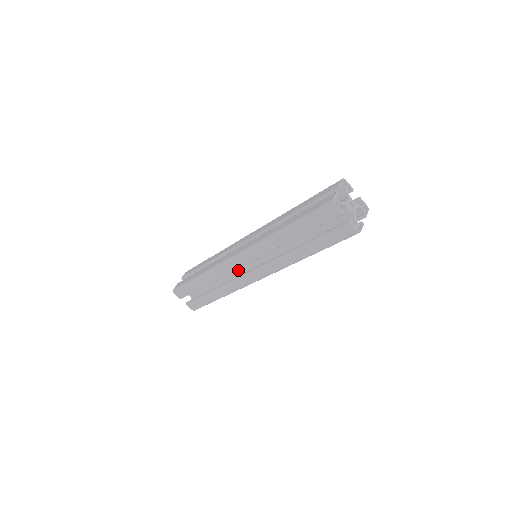
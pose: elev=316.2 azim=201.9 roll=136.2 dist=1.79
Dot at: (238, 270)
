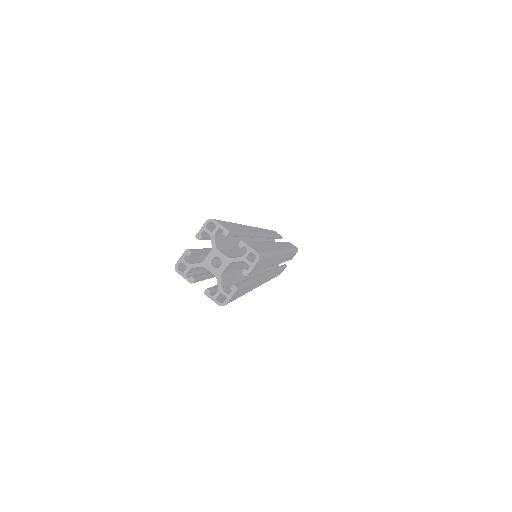
Dot at: occluded
